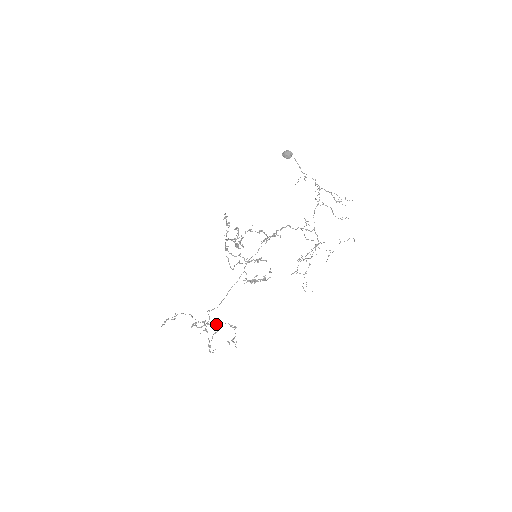
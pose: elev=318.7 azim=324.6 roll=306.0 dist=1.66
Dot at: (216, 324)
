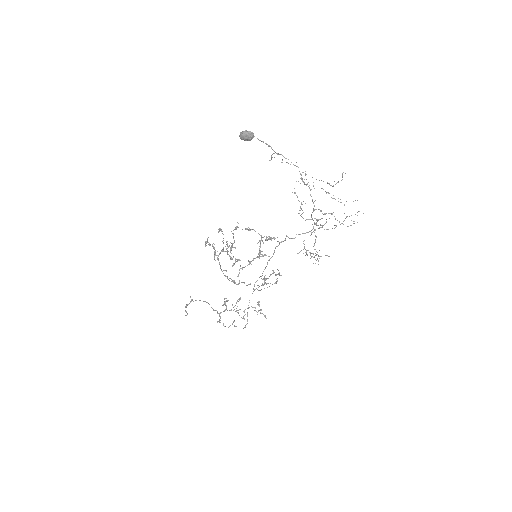
Dot at: occluded
